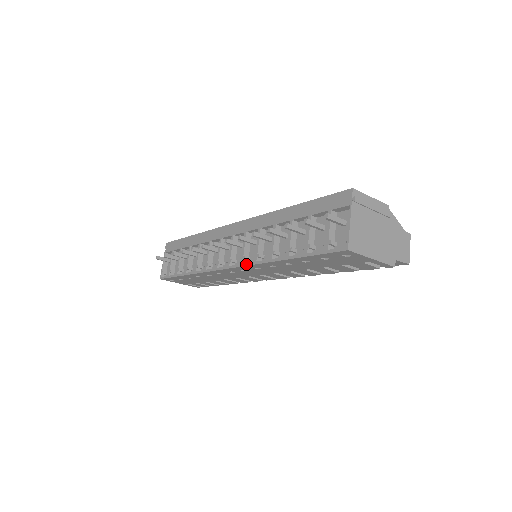
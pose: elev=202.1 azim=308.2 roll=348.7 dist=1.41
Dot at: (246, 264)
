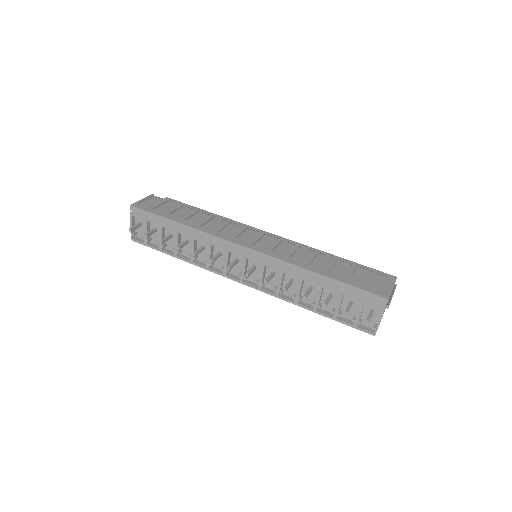
Dot at: (266, 292)
